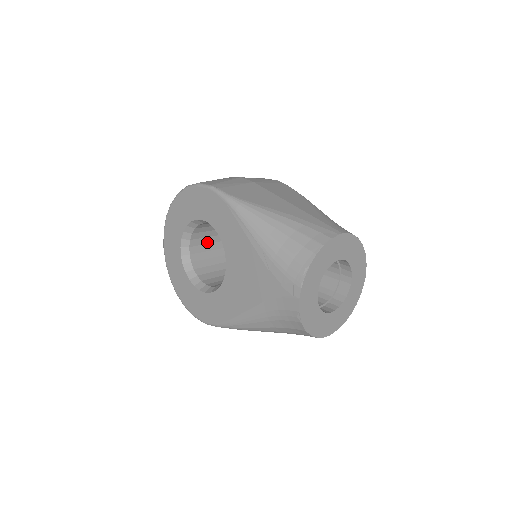
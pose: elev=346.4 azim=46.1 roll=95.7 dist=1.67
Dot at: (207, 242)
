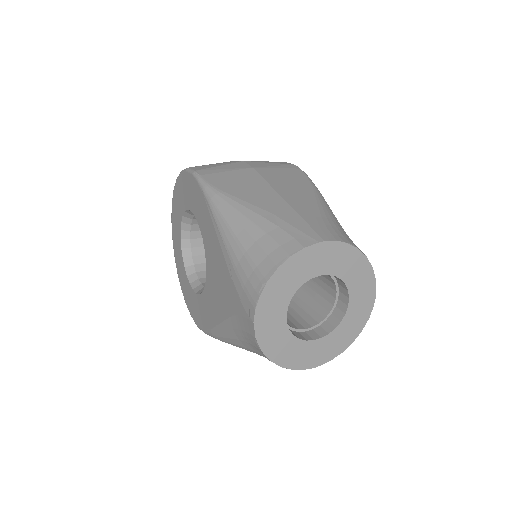
Dot at: occluded
